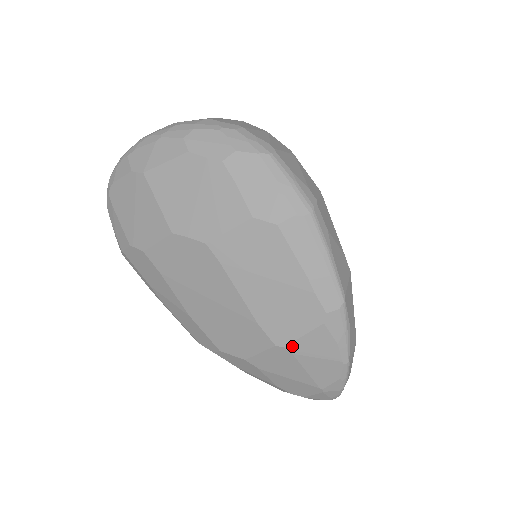
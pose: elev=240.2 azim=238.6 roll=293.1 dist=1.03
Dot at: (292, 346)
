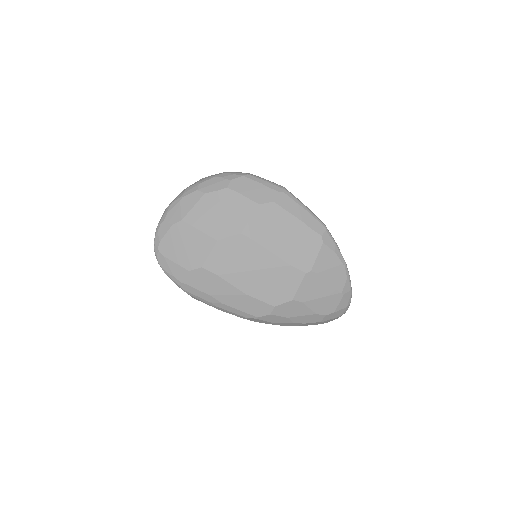
Dot at: (314, 268)
